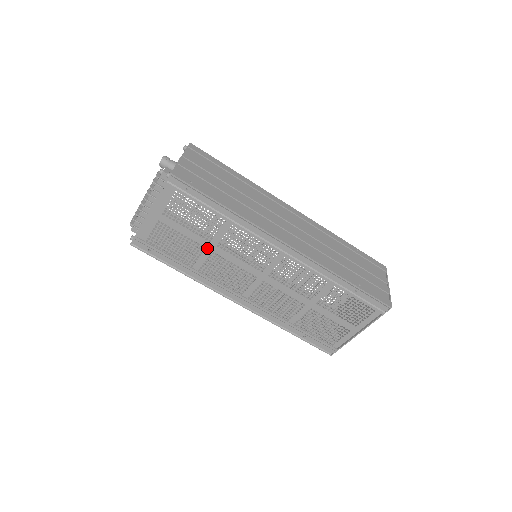
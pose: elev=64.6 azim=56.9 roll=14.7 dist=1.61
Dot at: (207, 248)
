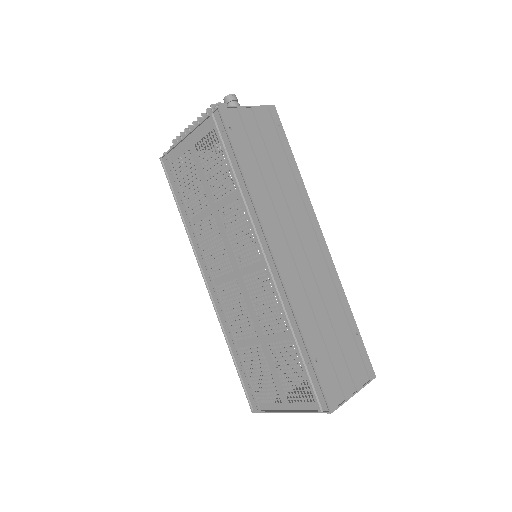
Dot at: (211, 207)
